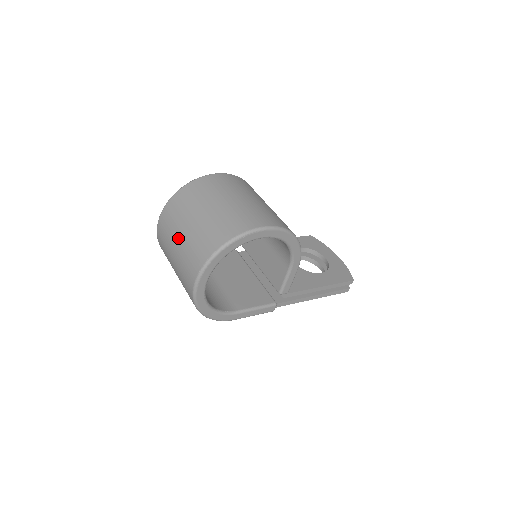
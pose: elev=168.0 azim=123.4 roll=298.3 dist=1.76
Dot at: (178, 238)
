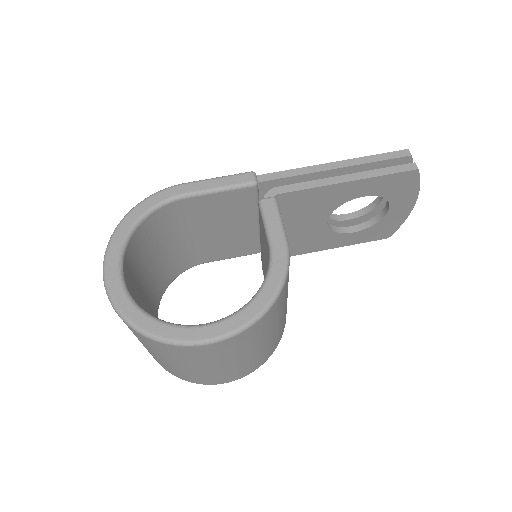
Dot at: occluded
